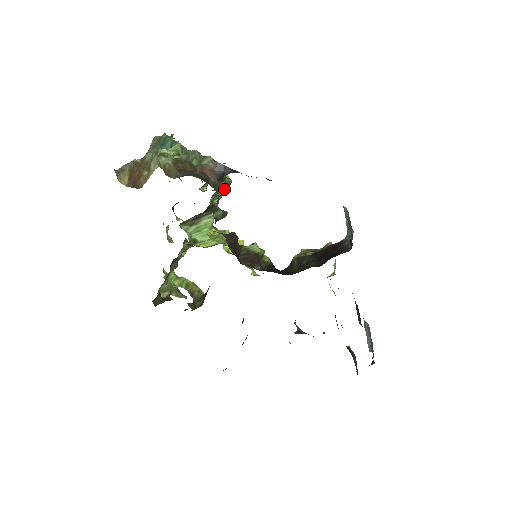
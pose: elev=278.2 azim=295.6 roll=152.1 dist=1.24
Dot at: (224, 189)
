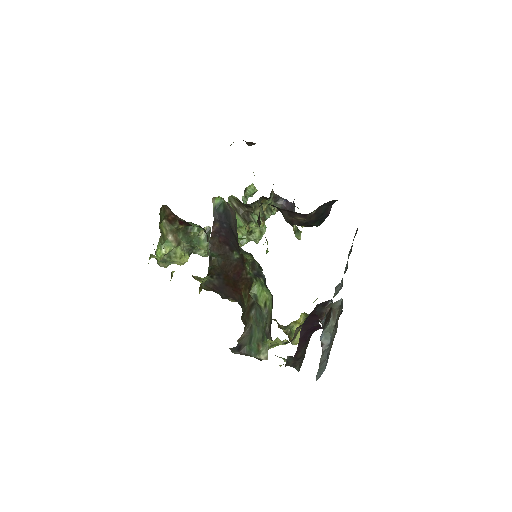
Dot at: (256, 234)
